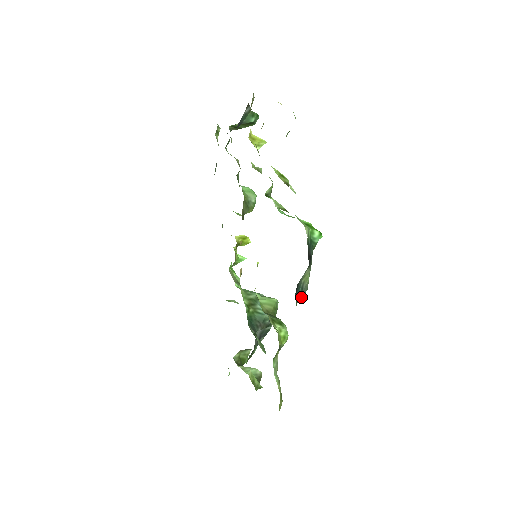
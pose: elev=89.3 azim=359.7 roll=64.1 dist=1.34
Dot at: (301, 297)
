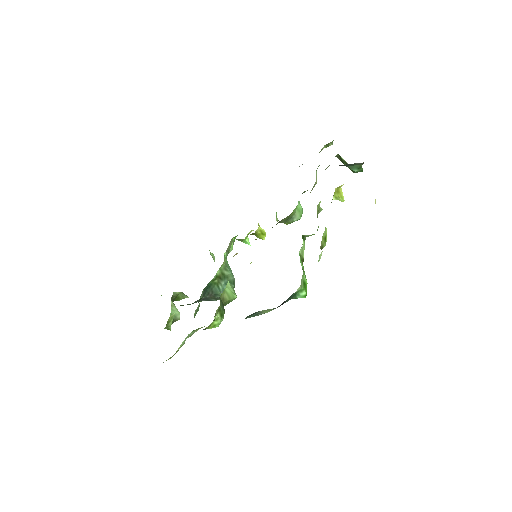
Dot at: occluded
